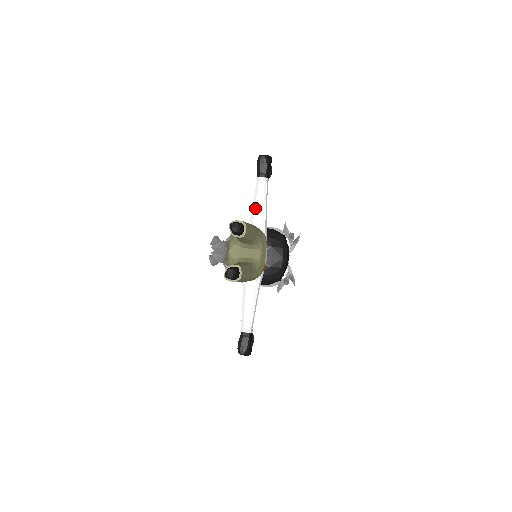
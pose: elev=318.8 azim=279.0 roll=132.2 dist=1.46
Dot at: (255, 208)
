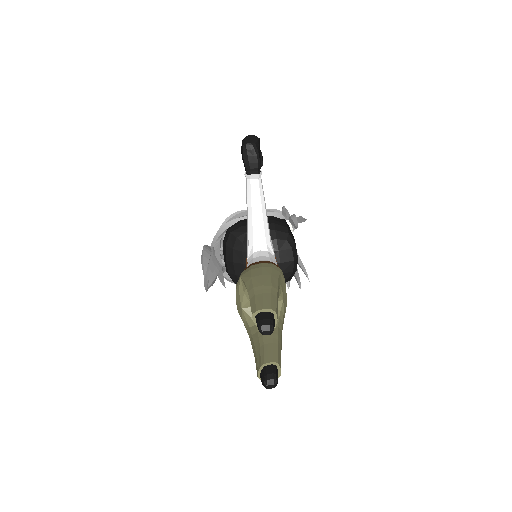
Dot at: (252, 218)
